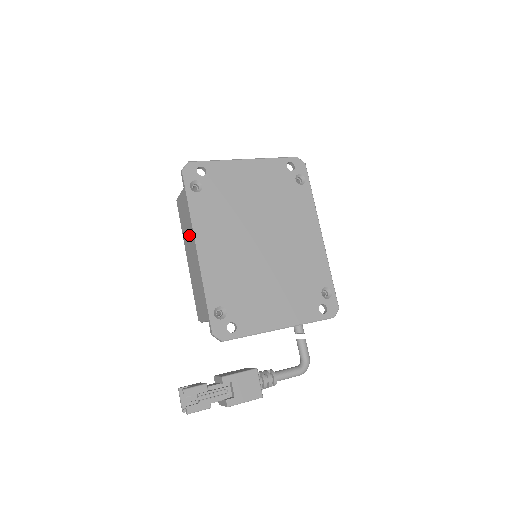
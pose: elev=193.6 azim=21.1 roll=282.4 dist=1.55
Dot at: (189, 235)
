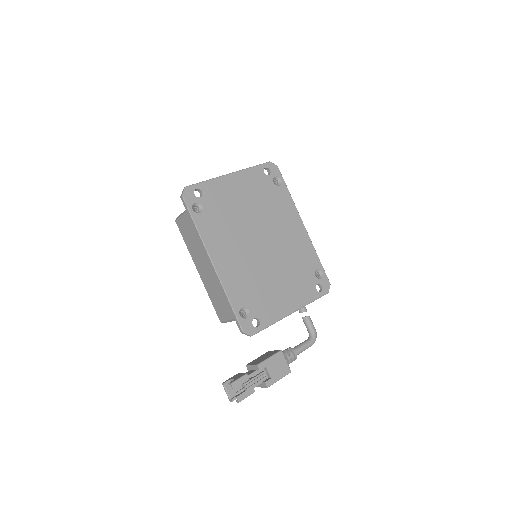
Dot at: (199, 252)
